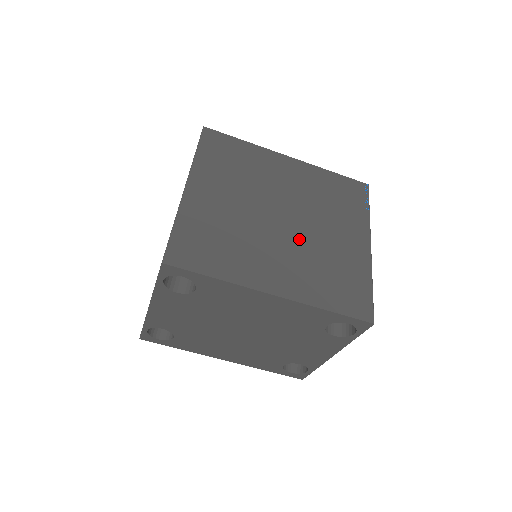
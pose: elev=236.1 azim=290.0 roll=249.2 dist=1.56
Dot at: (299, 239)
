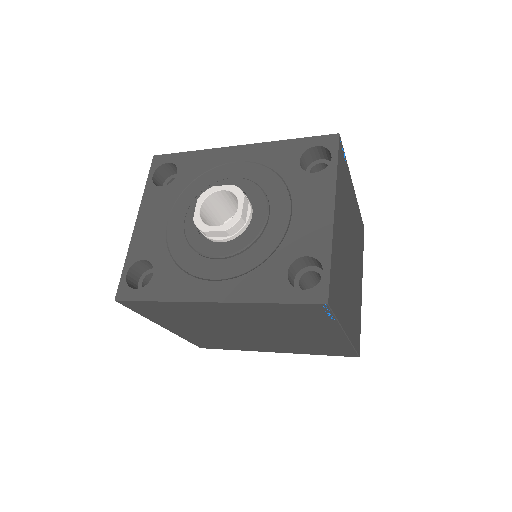
Dot at: (272, 338)
